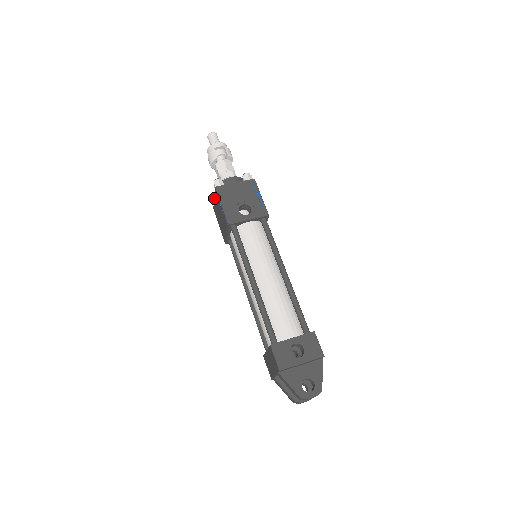
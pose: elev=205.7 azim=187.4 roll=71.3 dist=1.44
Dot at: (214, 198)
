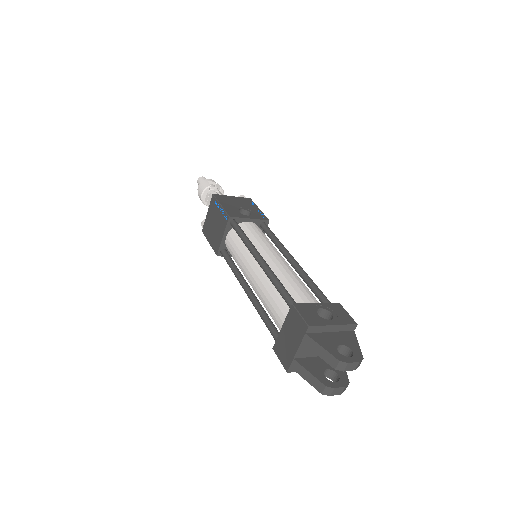
Dot at: (207, 212)
